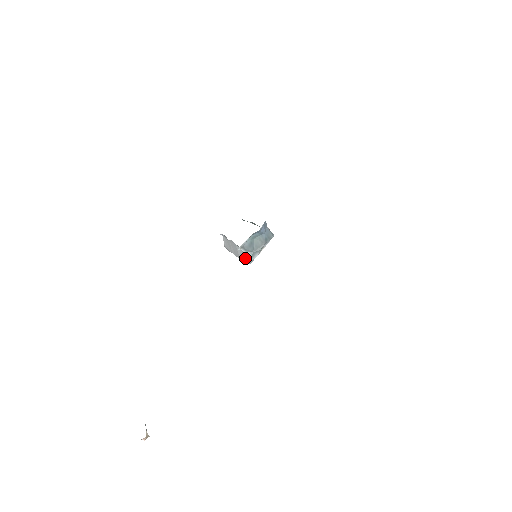
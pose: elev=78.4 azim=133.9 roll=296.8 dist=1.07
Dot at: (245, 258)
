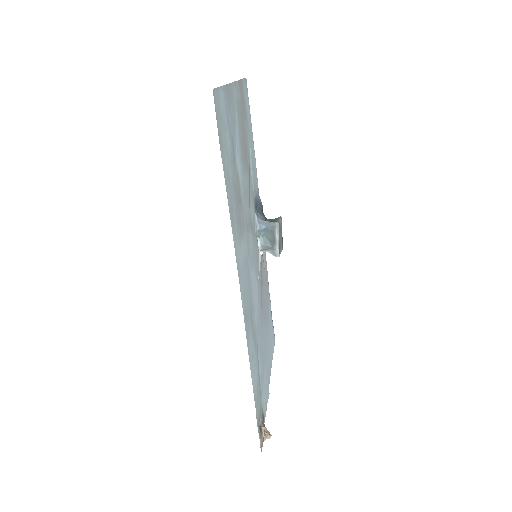
Dot at: (273, 255)
